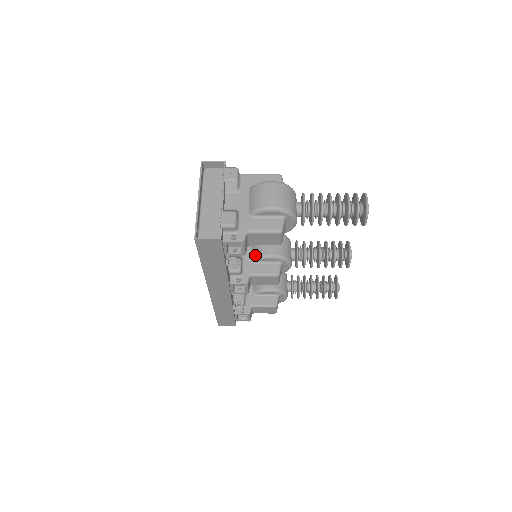
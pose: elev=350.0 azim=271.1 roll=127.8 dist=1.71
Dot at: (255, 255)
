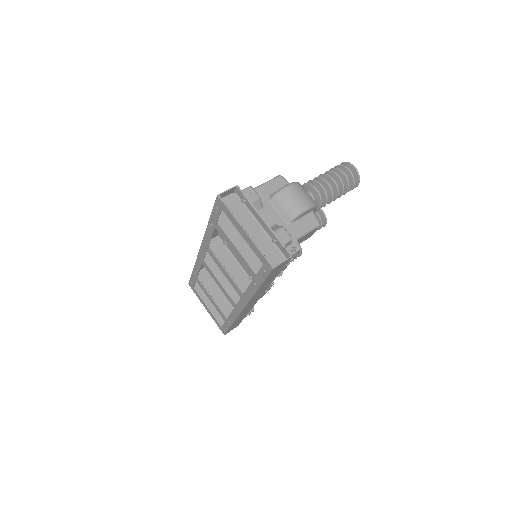
Dot at: occluded
